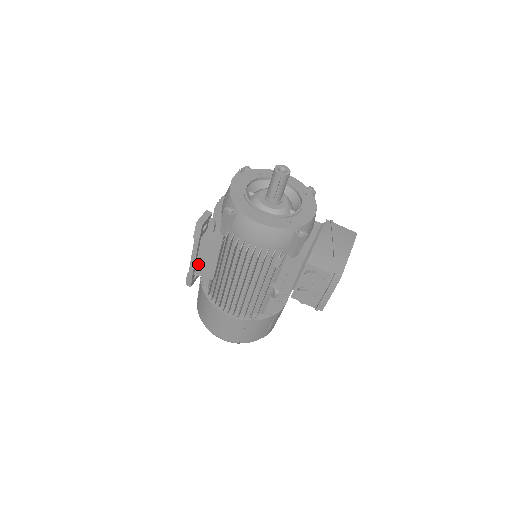
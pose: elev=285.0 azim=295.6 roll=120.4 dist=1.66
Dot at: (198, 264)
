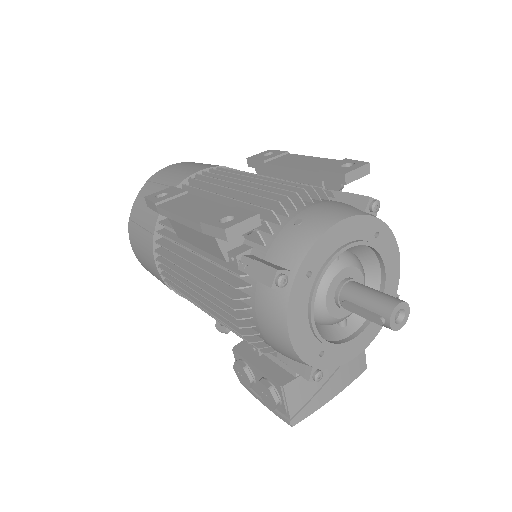
Dot at: occluded
